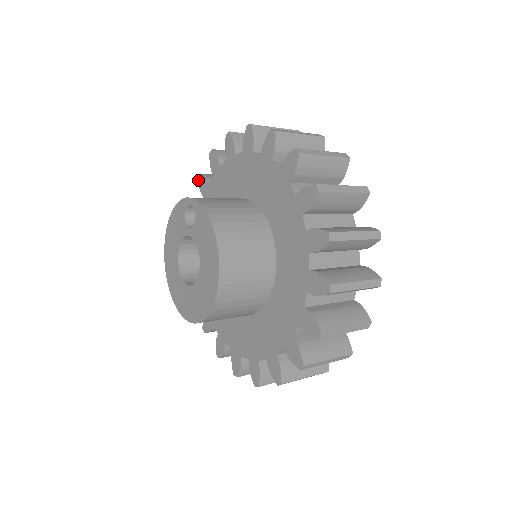
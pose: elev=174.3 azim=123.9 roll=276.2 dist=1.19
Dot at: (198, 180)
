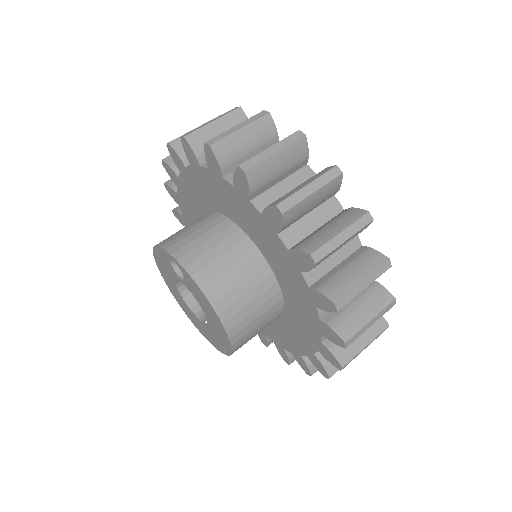
Dot at: (163, 166)
